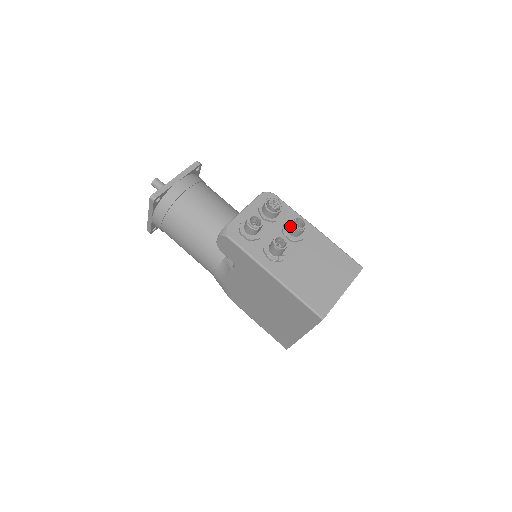
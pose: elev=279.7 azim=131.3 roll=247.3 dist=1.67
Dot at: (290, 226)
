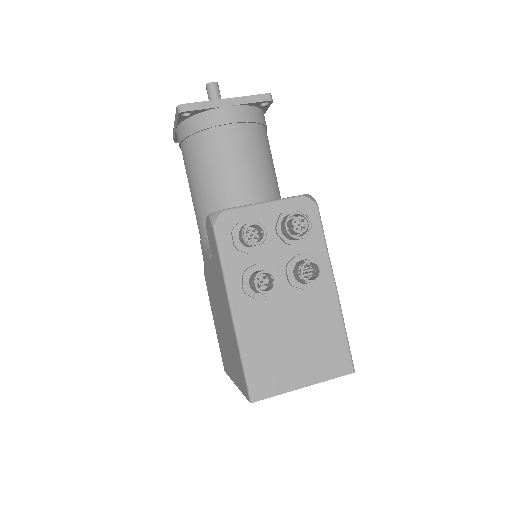
Dot at: (298, 266)
